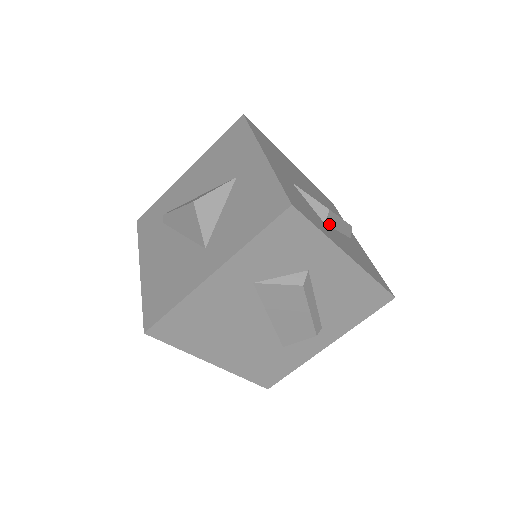
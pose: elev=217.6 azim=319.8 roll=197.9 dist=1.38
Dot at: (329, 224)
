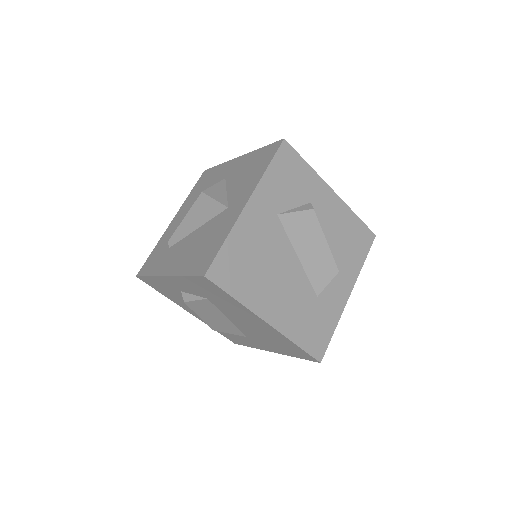
Dot at: occluded
